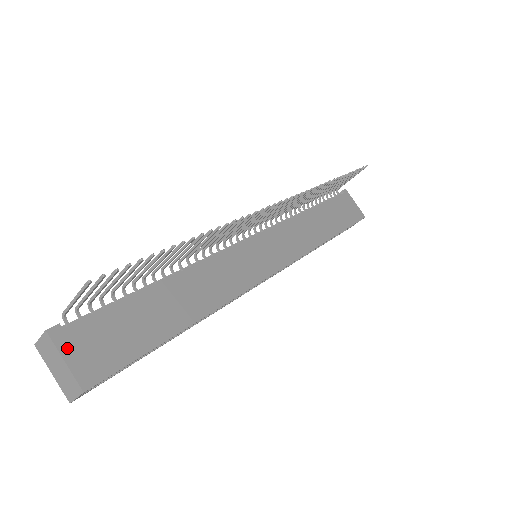
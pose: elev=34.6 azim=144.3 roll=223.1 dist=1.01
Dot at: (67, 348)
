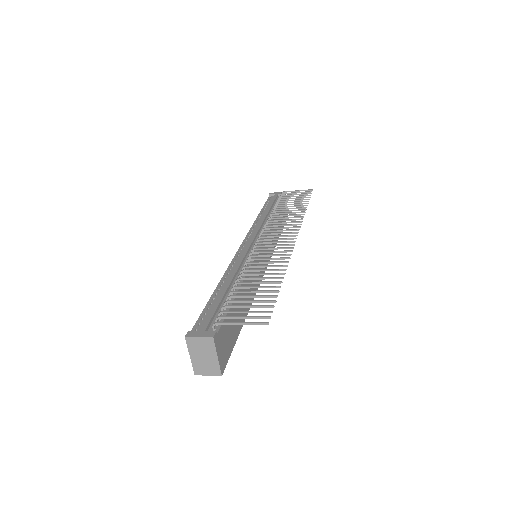
Dot at: (218, 348)
